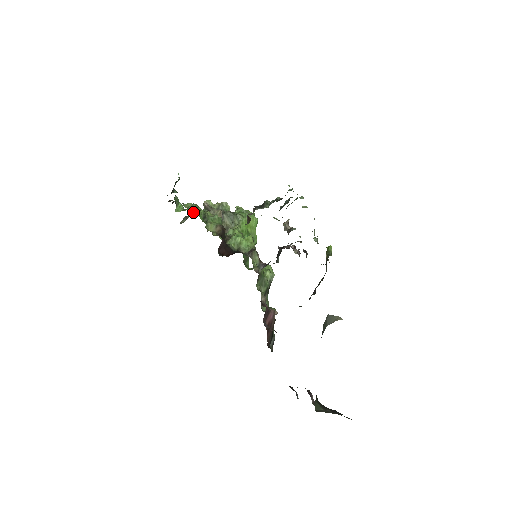
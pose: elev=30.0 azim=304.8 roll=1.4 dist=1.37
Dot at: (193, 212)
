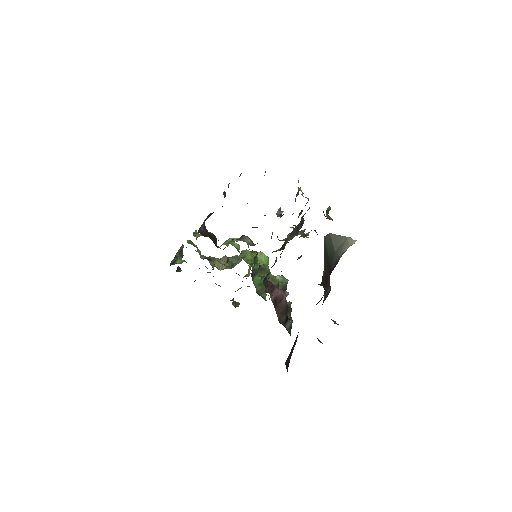
Dot at: (199, 268)
